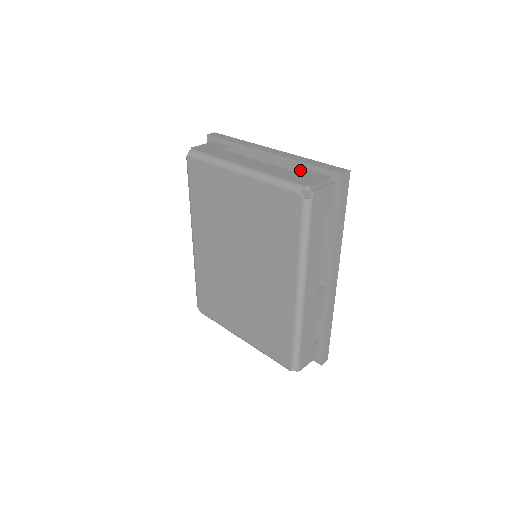
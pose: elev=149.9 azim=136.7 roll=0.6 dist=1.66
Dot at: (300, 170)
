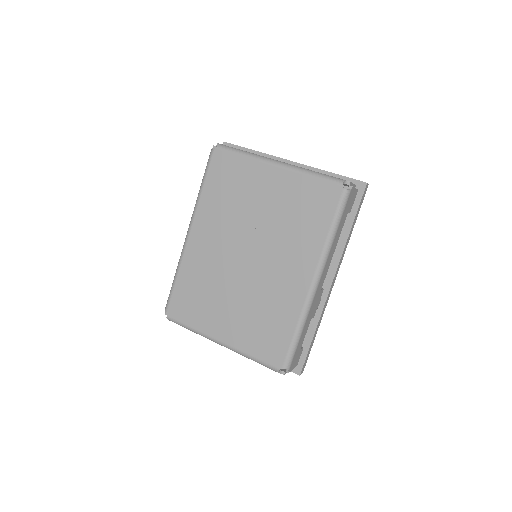
Dot at: occluded
